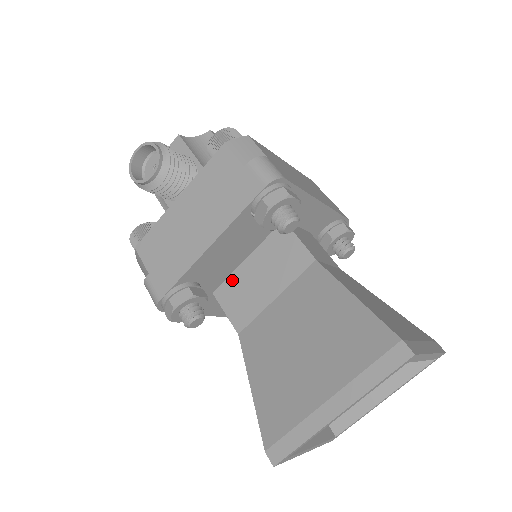
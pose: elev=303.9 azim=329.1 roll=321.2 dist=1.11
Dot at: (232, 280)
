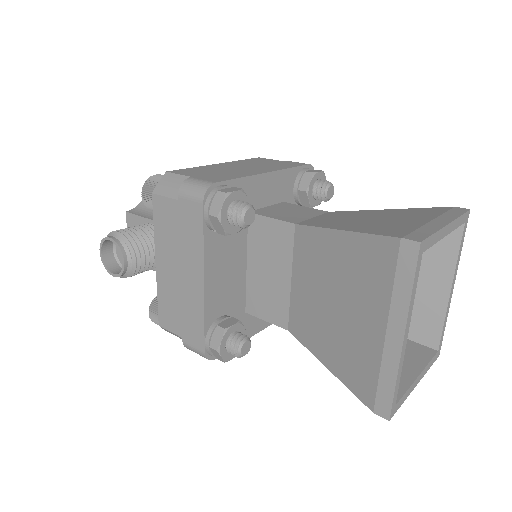
Dot at: (250, 291)
